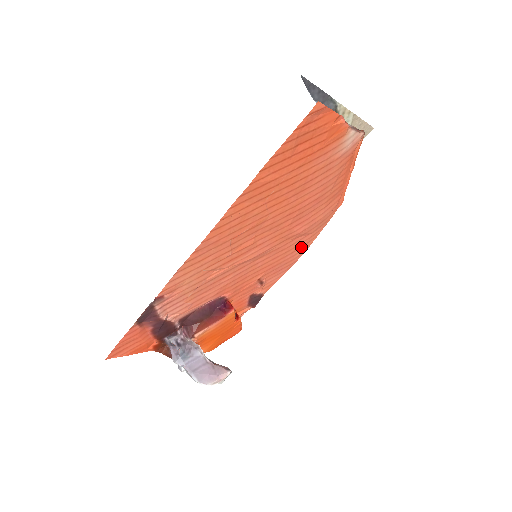
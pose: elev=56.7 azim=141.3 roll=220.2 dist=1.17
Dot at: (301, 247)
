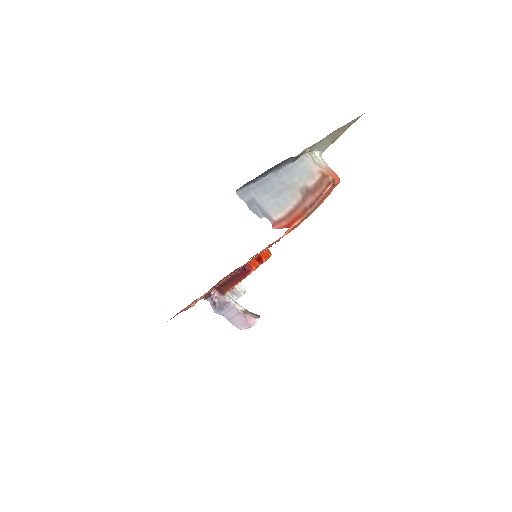
Dot at: occluded
